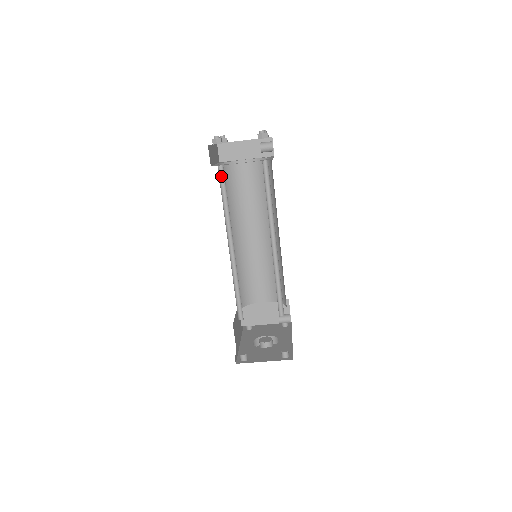
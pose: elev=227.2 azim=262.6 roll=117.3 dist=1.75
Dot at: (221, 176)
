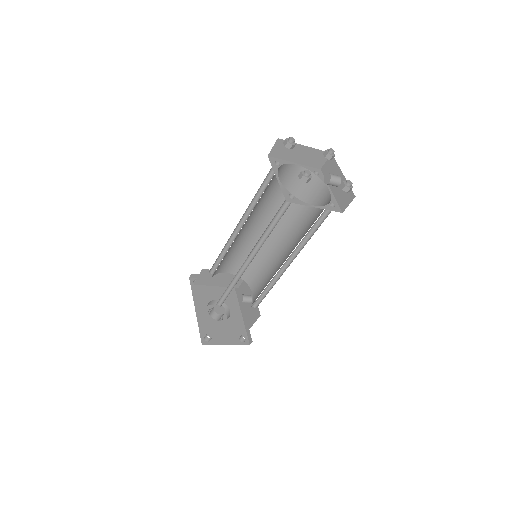
Dot at: (283, 203)
